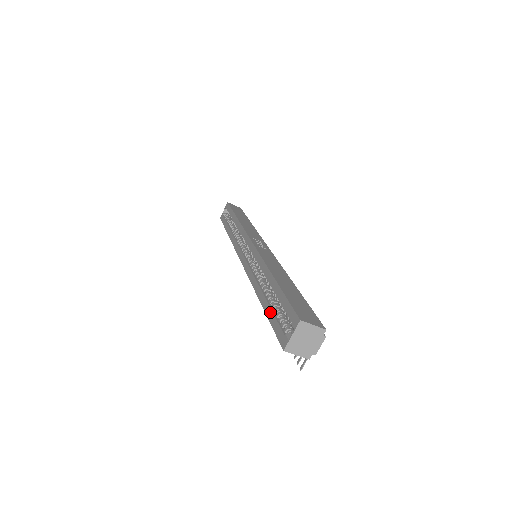
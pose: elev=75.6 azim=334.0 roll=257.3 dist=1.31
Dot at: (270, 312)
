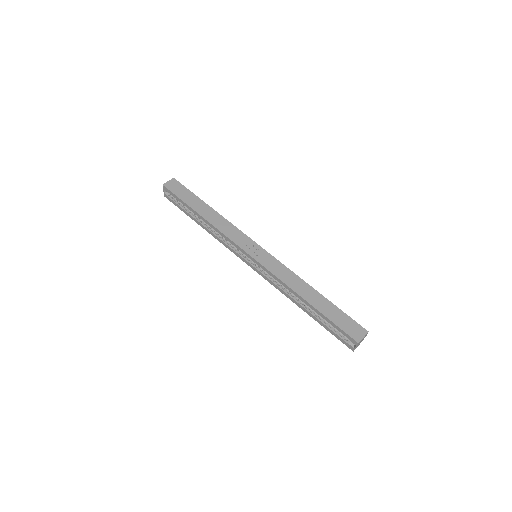
Dot at: (323, 325)
